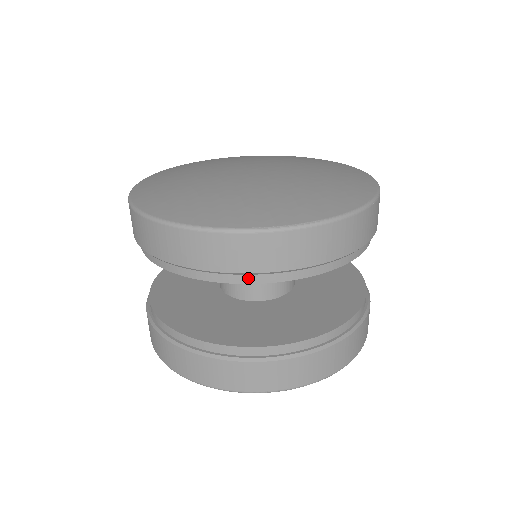
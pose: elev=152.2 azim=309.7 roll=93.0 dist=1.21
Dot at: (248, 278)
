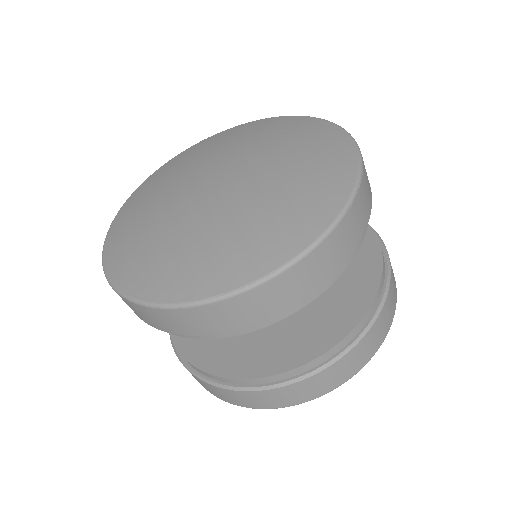
Dot at: (240, 330)
